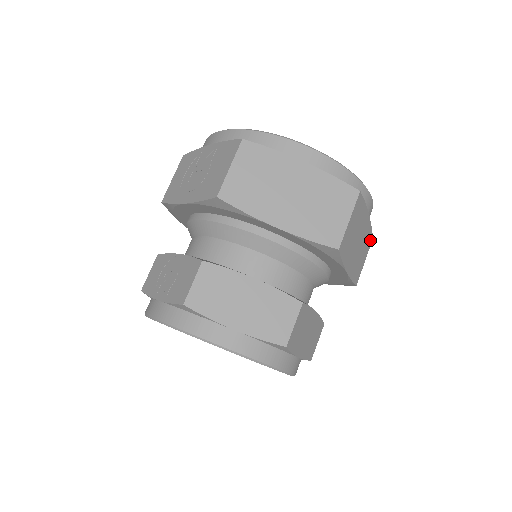
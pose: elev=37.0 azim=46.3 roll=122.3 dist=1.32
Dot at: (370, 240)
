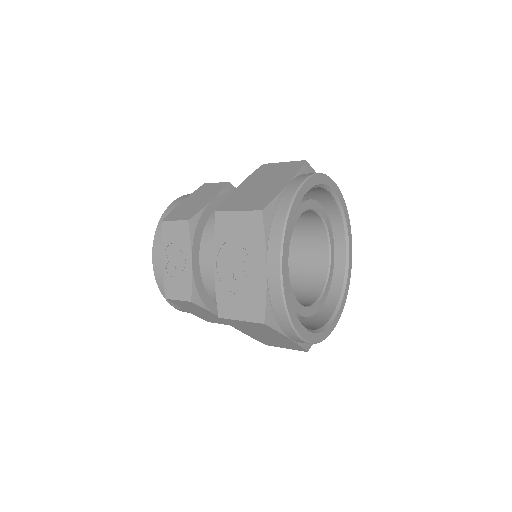
Dot at: occluded
